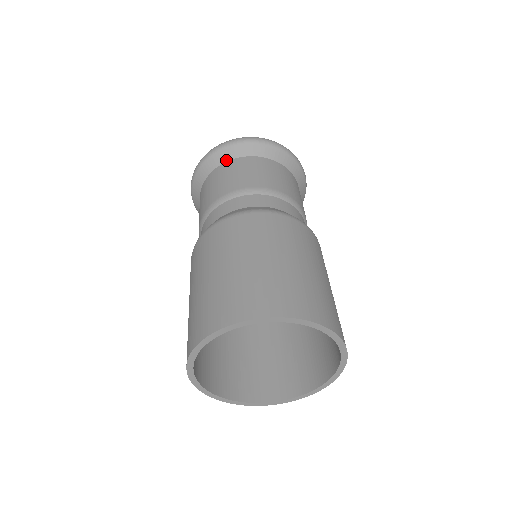
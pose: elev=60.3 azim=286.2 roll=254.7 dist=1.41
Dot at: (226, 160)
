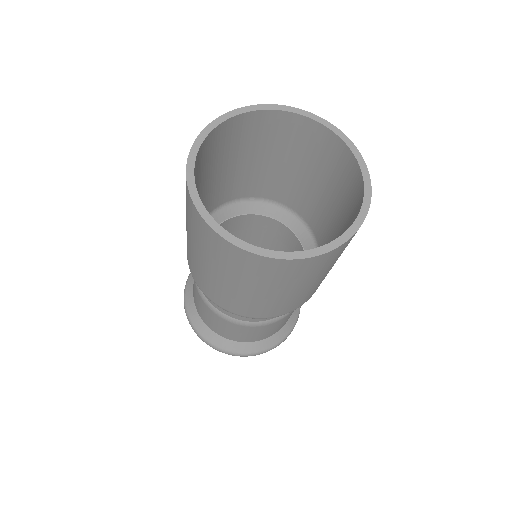
Dot at: occluded
